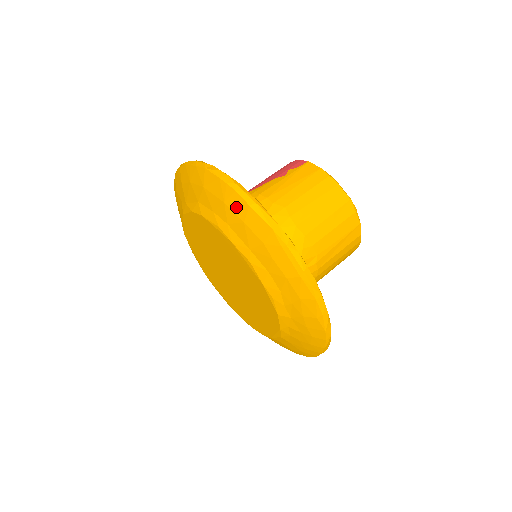
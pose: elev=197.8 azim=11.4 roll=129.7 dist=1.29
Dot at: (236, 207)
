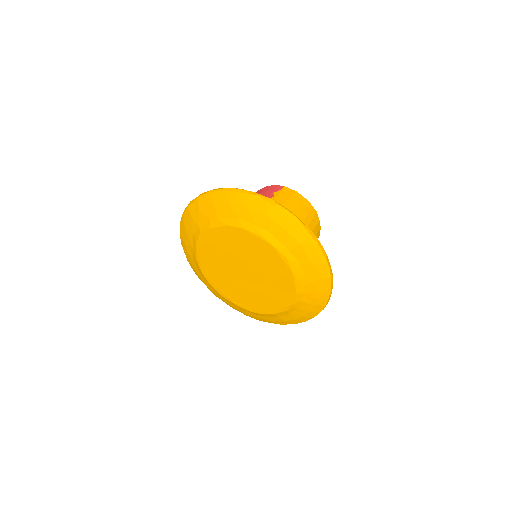
Dot at: (281, 221)
